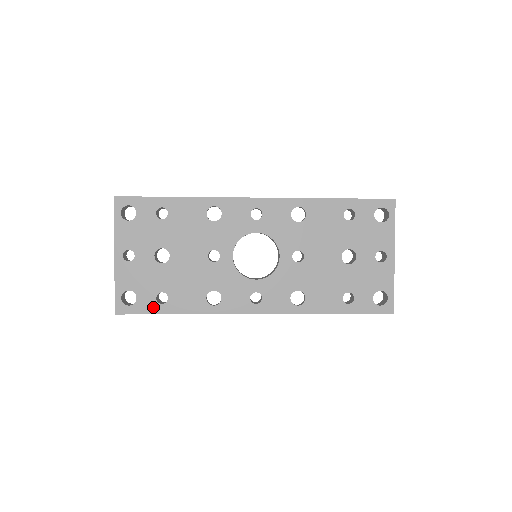
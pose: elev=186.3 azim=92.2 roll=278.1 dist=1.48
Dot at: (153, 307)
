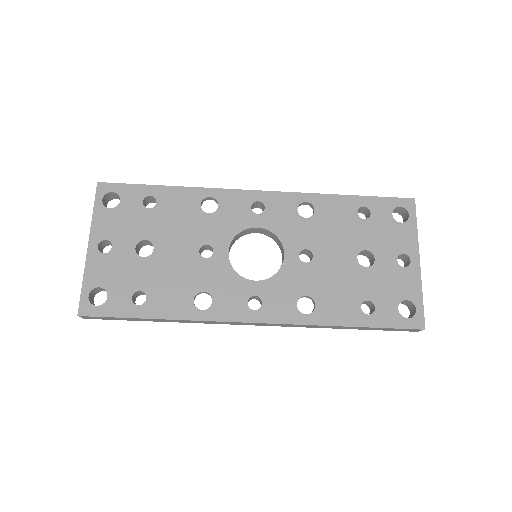
Dot at: (127, 309)
